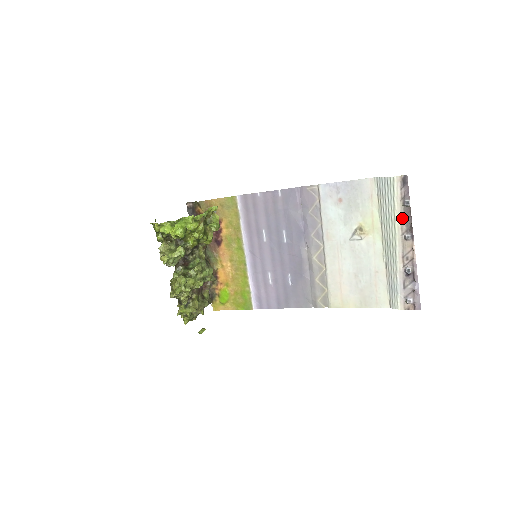
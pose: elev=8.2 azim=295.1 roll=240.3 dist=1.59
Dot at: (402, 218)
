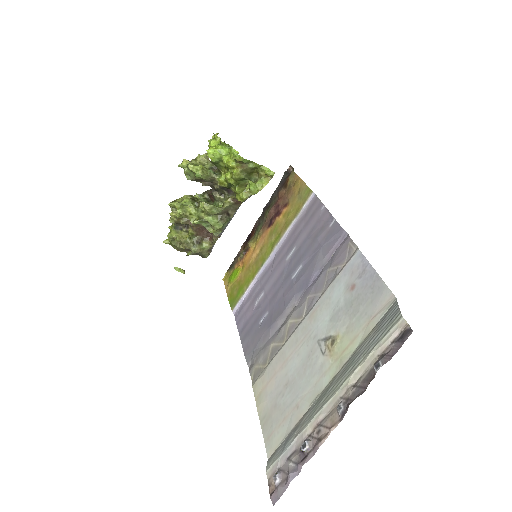
Dot at: (360, 379)
